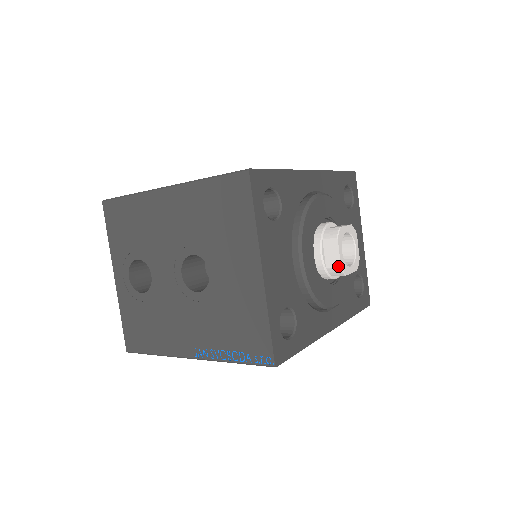
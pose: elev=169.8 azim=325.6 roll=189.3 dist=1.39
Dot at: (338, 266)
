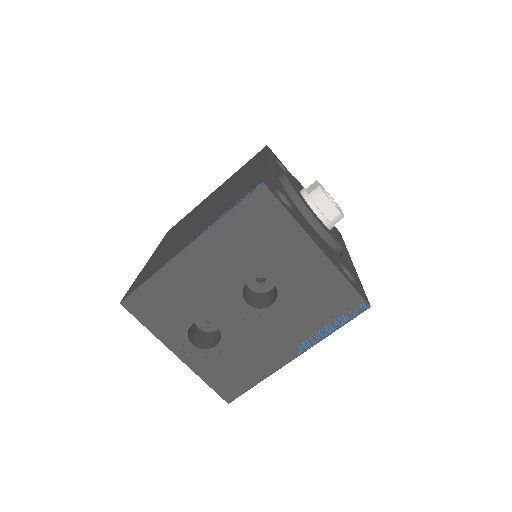
Dot at: (338, 214)
